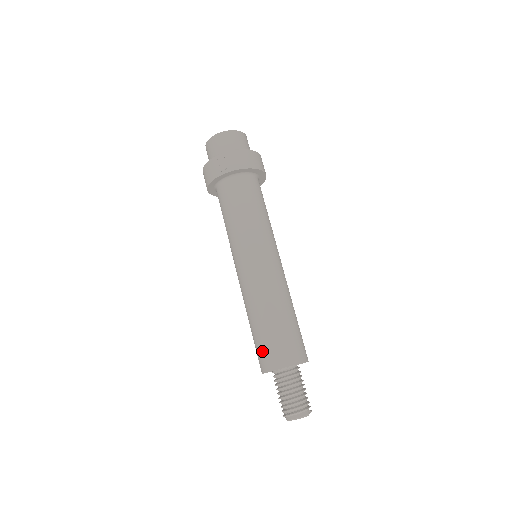
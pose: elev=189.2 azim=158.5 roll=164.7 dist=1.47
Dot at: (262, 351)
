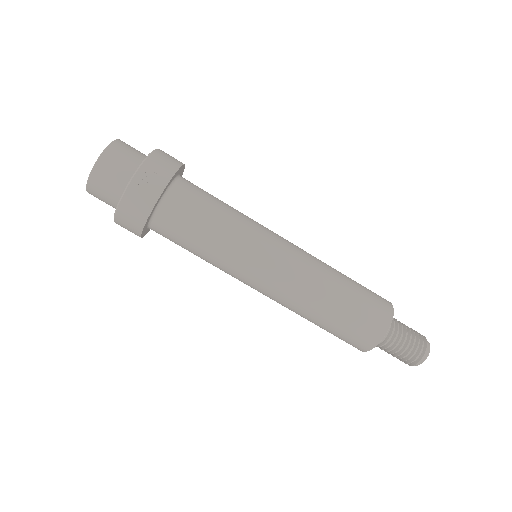
Dot at: (360, 328)
